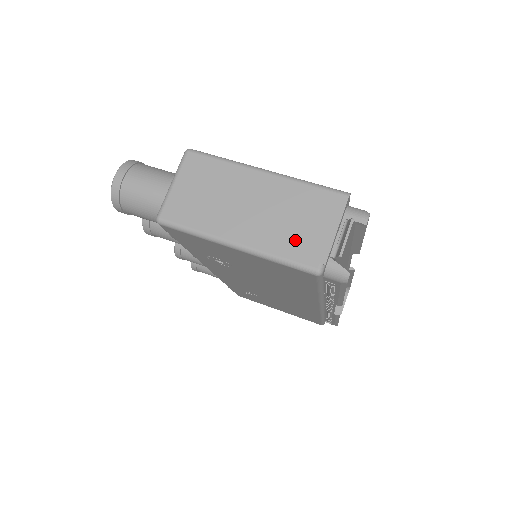
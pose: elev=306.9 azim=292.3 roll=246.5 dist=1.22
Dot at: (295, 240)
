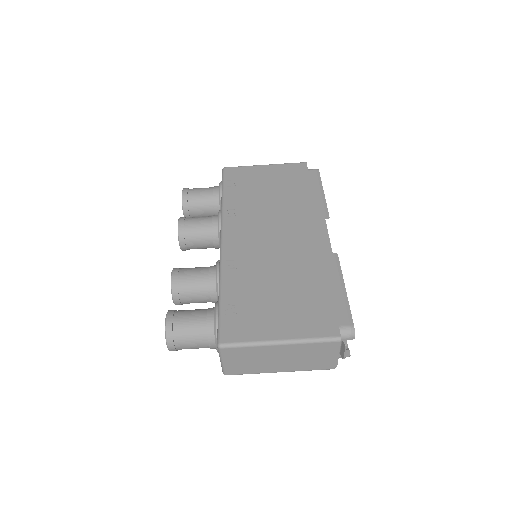
Dot at: (315, 364)
